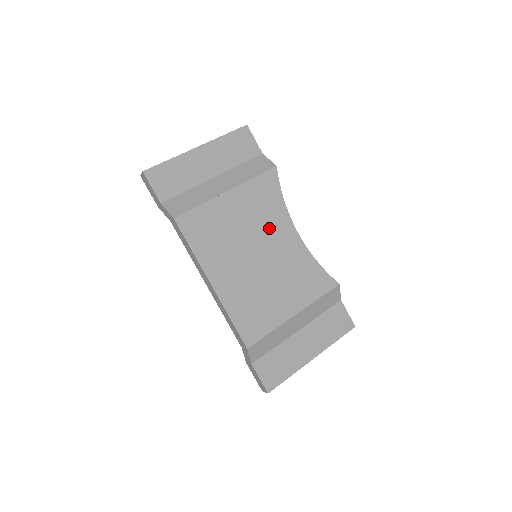
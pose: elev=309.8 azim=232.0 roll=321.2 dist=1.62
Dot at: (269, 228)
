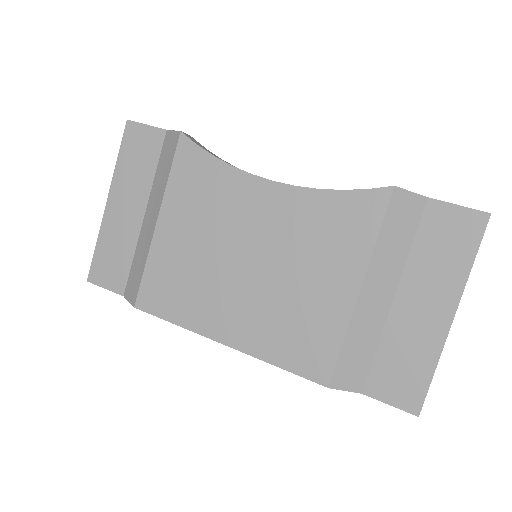
Dot at: (233, 214)
